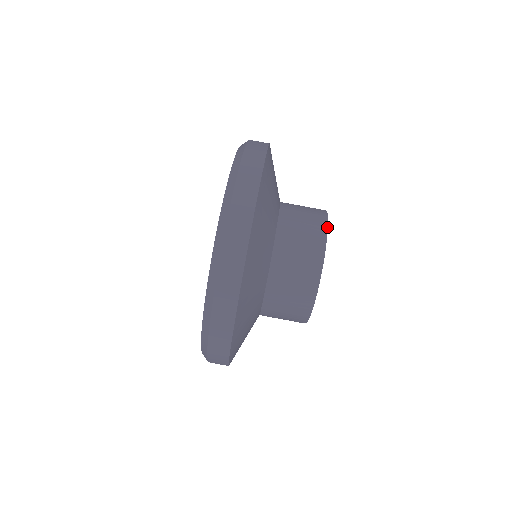
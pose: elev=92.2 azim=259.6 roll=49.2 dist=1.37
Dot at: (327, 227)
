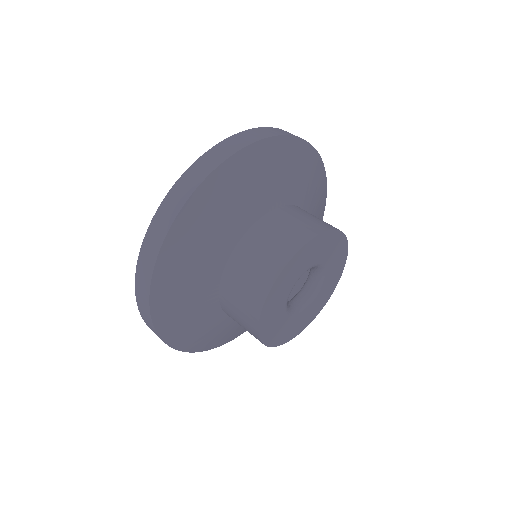
Dot at: (310, 239)
